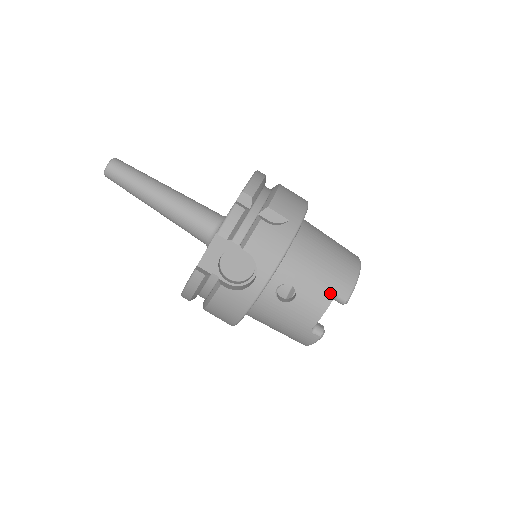
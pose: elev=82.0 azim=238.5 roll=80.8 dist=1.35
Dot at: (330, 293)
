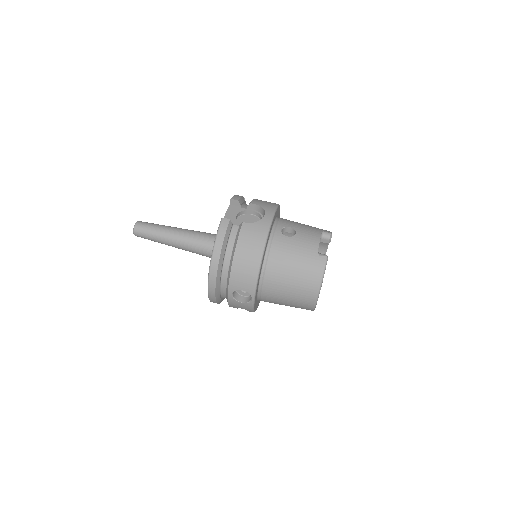
Dot at: (317, 230)
